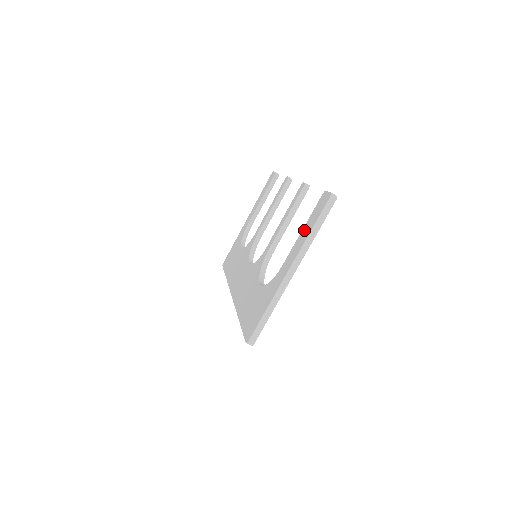
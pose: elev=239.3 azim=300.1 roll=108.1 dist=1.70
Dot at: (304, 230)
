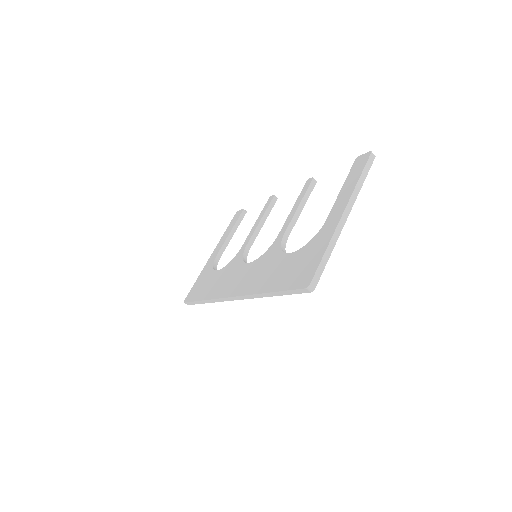
Dot at: (346, 186)
